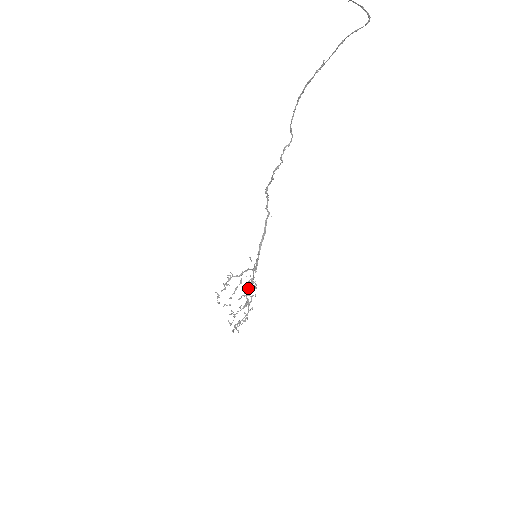
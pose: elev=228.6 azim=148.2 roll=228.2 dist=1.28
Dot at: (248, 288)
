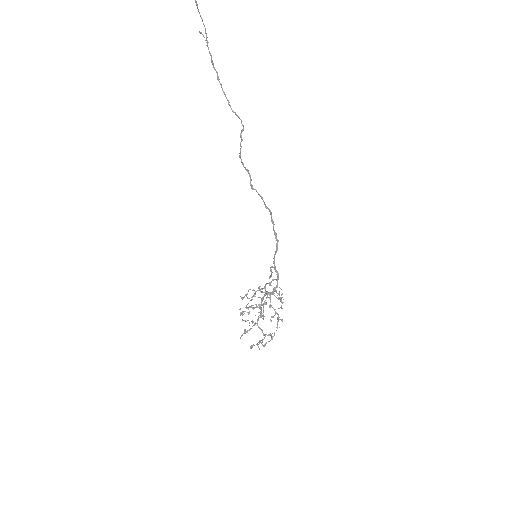
Dot at: (263, 296)
